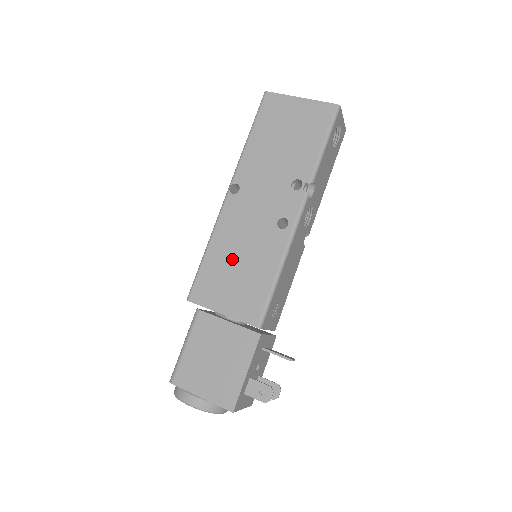
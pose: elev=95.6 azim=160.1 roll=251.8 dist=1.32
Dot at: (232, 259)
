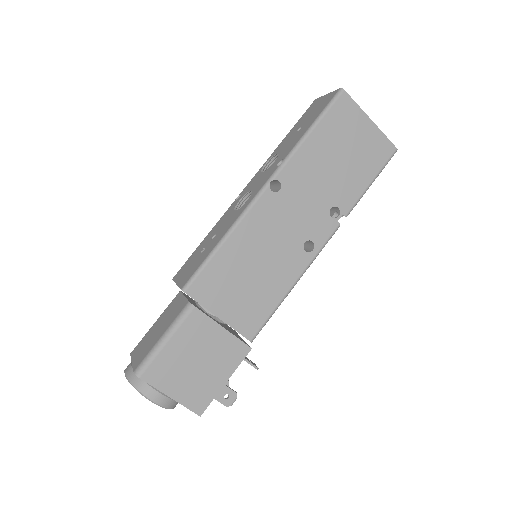
Dot at: (248, 264)
